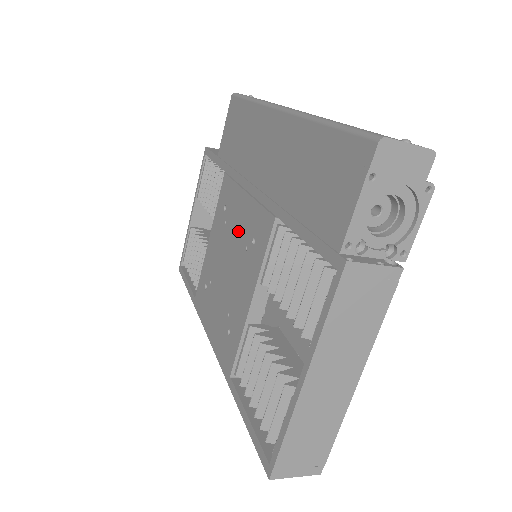
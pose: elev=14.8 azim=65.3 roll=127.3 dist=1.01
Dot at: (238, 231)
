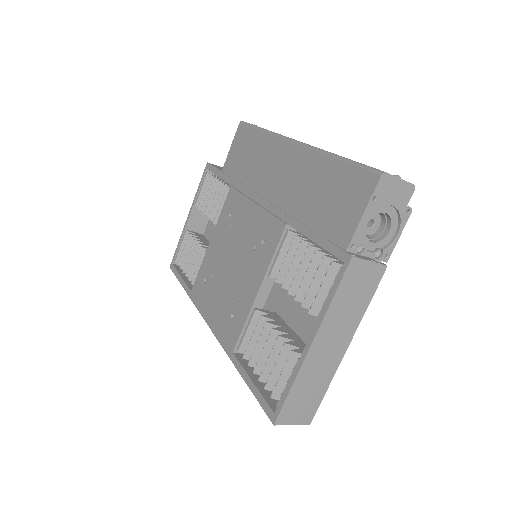
Dot at: (245, 234)
